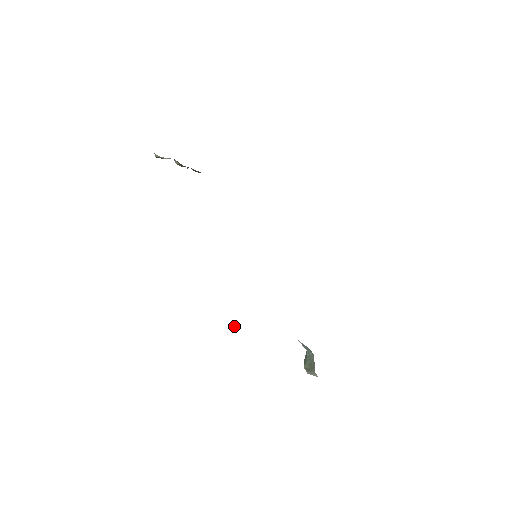
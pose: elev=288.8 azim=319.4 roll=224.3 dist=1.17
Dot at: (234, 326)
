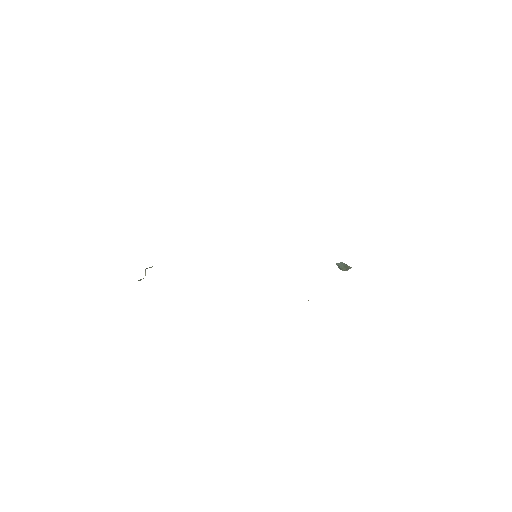
Dot at: occluded
